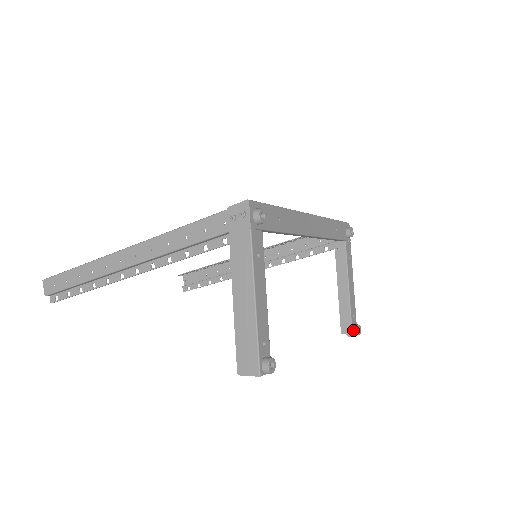
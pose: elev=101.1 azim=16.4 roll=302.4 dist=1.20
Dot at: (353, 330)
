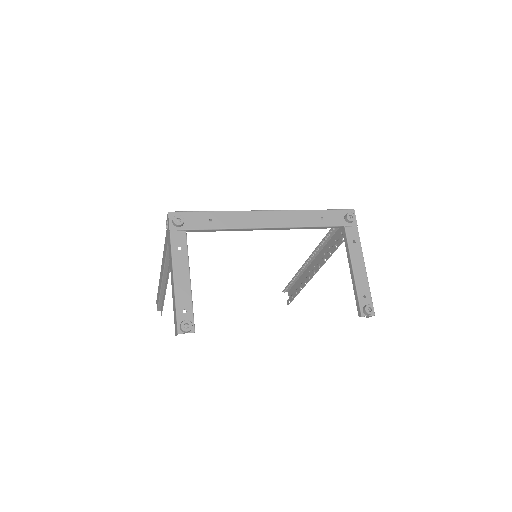
Dot at: (362, 310)
